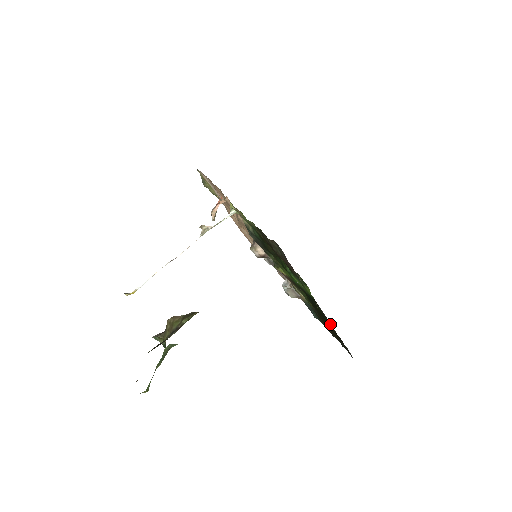
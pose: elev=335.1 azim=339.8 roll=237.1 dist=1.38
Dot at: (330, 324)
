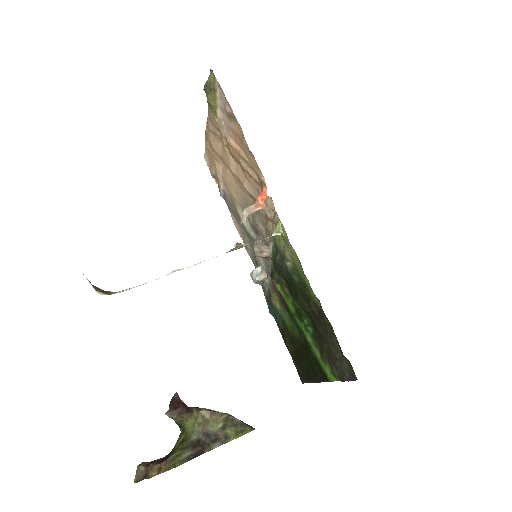
Dot at: (316, 381)
